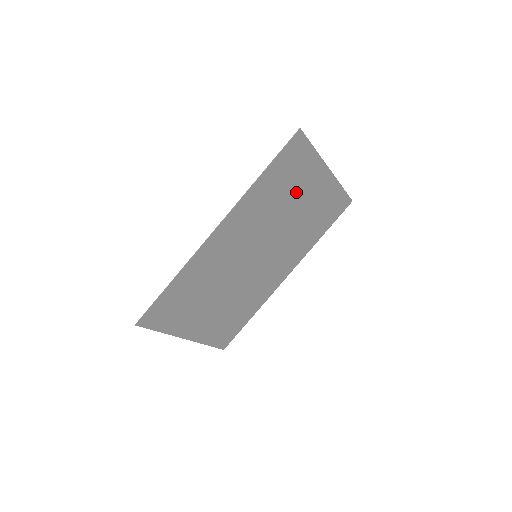
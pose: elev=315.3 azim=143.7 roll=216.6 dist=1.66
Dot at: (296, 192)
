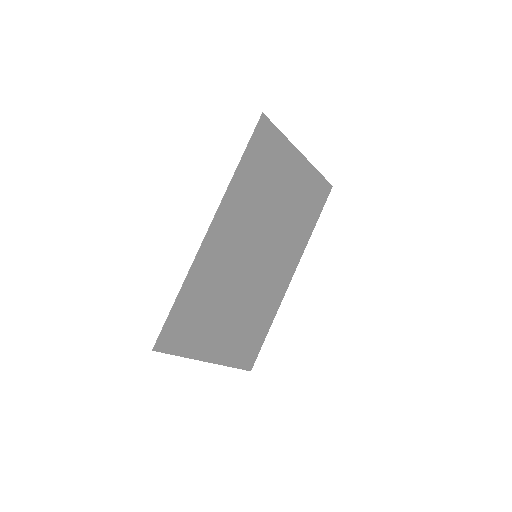
Dot at: (277, 181)
